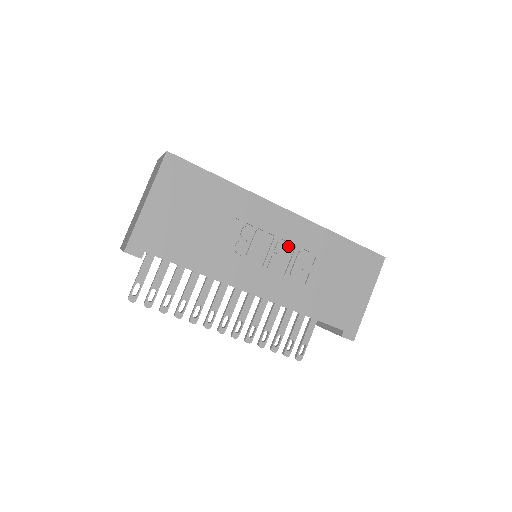
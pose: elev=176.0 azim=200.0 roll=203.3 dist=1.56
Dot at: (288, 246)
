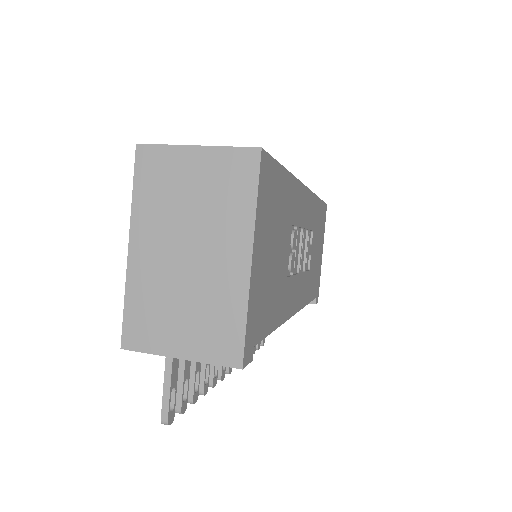
Dot at: occluded
